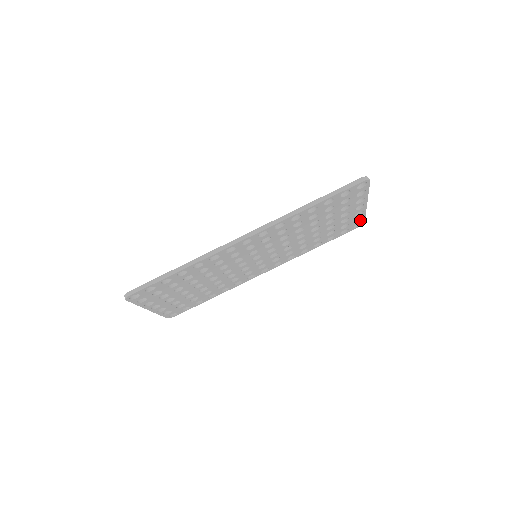
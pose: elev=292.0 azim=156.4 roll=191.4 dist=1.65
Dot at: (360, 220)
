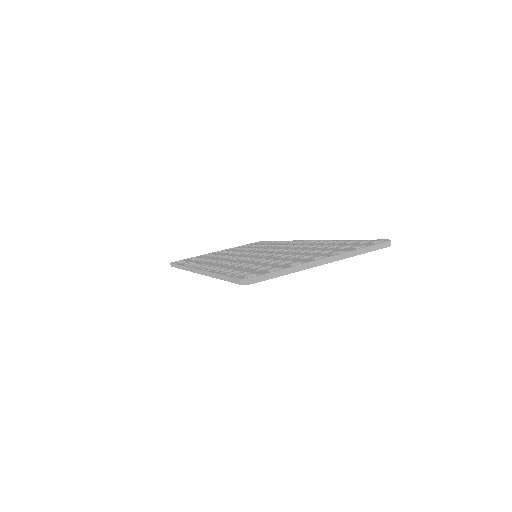
Dot at: occluded
